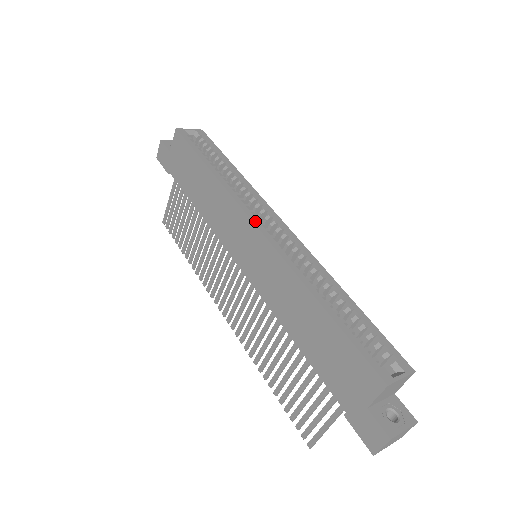
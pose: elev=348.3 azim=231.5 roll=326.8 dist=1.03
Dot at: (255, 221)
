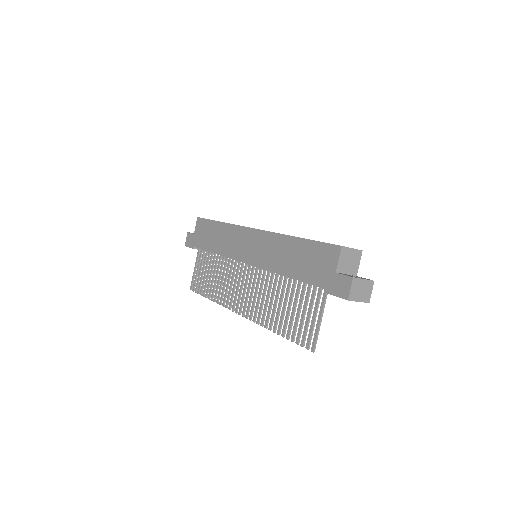
Dot at: (251, 228)
